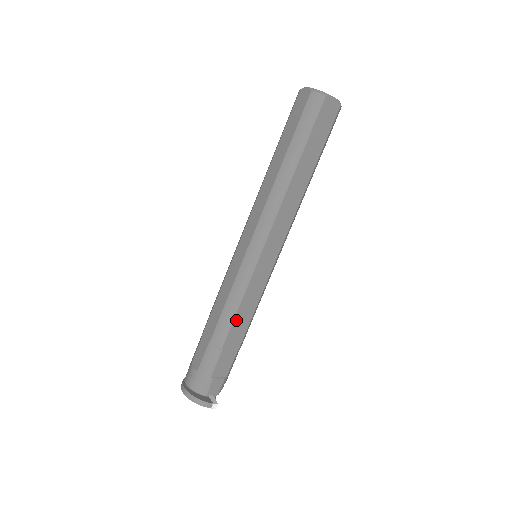
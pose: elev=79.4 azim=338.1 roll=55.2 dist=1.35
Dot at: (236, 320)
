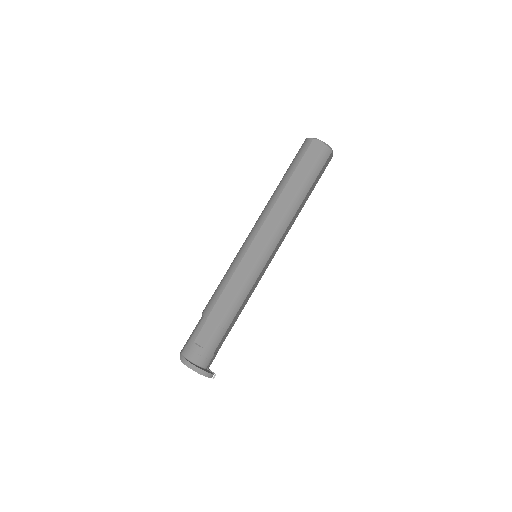
Dot at: (241, 306)
